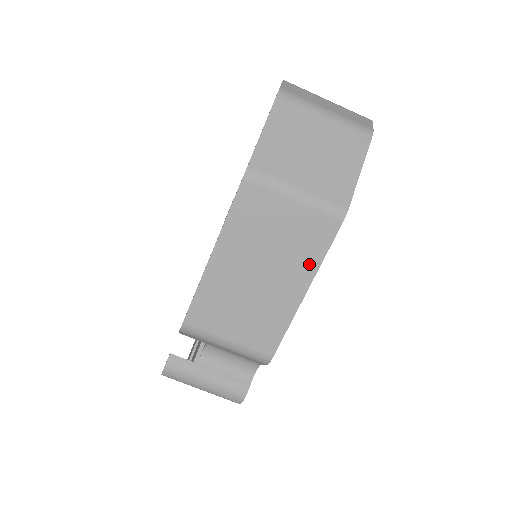
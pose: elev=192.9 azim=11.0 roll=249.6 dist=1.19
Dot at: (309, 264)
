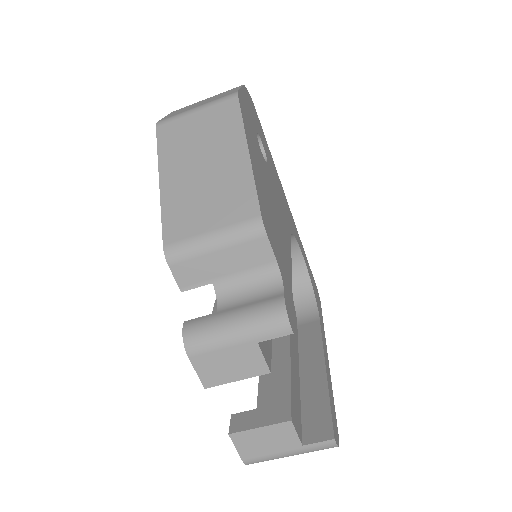
Dot at: (235, 133)
